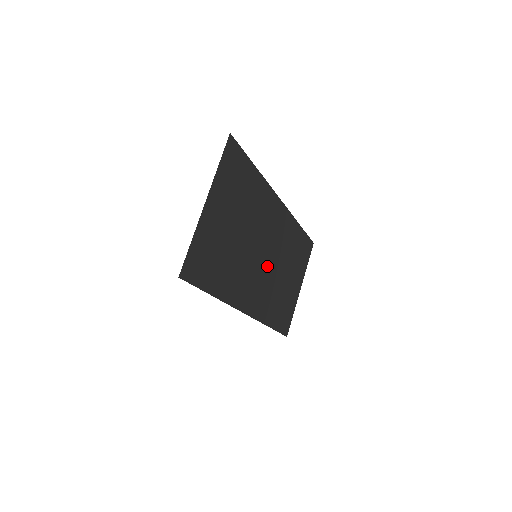
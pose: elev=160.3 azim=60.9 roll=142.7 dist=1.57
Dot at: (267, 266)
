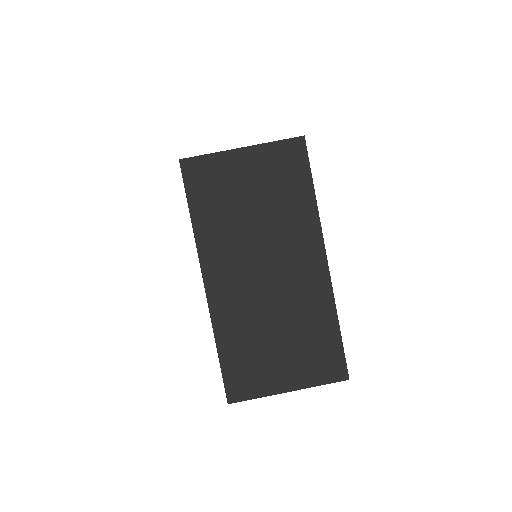
Dot at: (262, 287)
